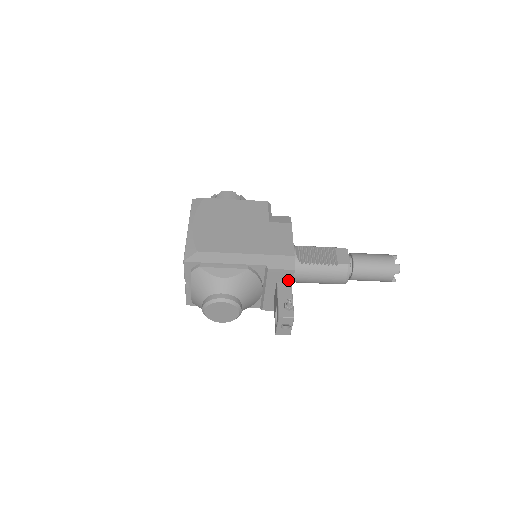
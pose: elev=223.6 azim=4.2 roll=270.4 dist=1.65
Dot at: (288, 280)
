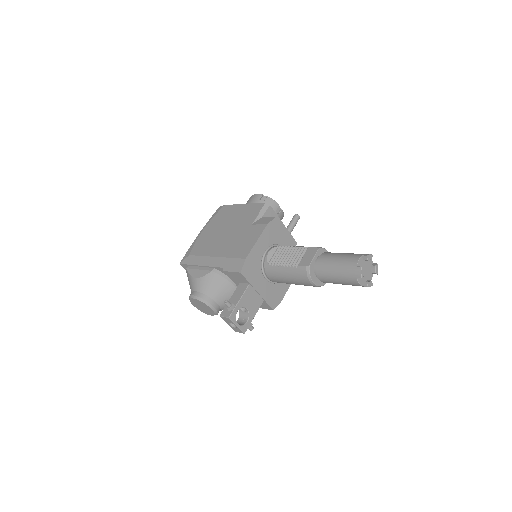
Dot at: (246, 281)
